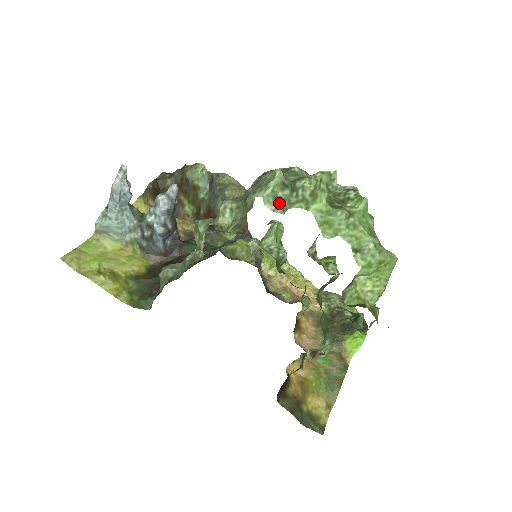
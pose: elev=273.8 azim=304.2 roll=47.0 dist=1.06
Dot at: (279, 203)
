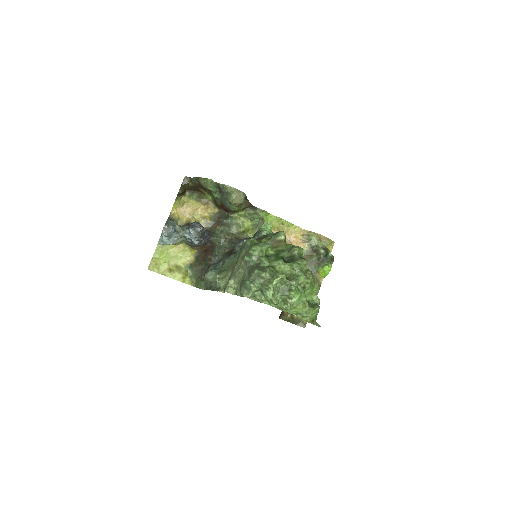
Dot at: (256, 298)
